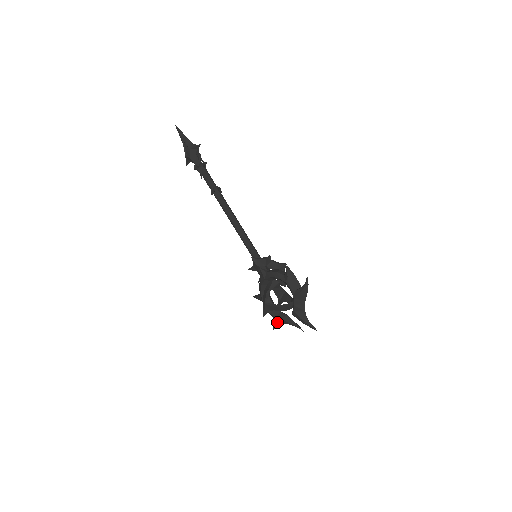
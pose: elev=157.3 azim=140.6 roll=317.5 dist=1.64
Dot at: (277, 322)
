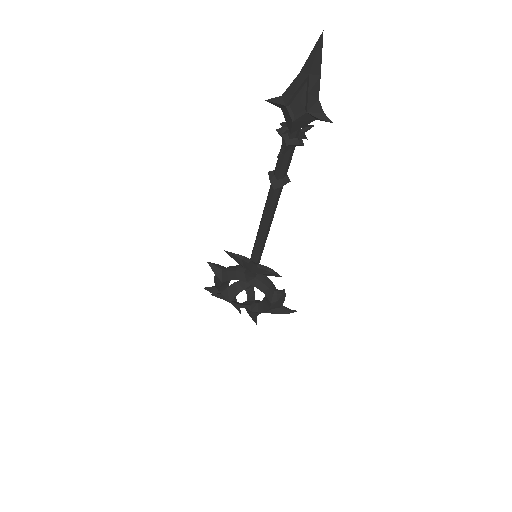
Dot at: occluded
